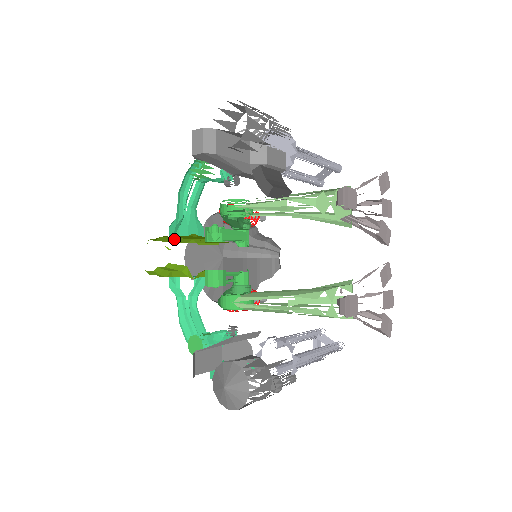
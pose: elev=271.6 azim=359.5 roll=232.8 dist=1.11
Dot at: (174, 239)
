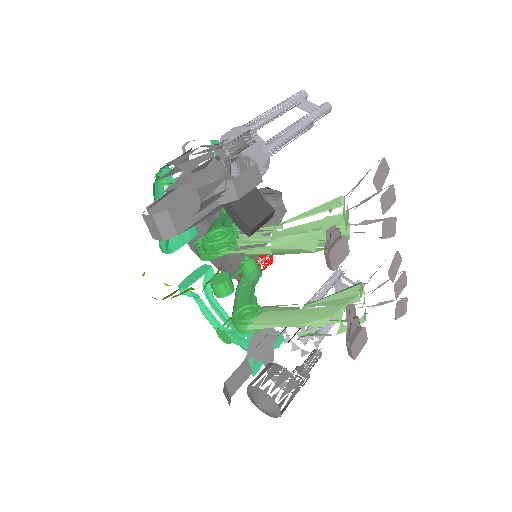
Dot at: (169, 246)
